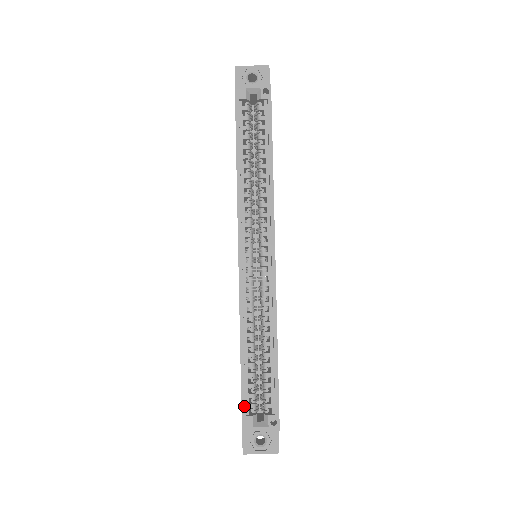
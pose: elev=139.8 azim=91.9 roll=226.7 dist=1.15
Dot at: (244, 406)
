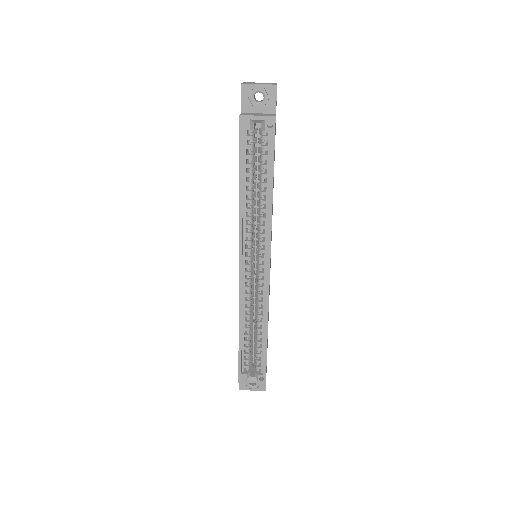
Dot at: (240, 368)
